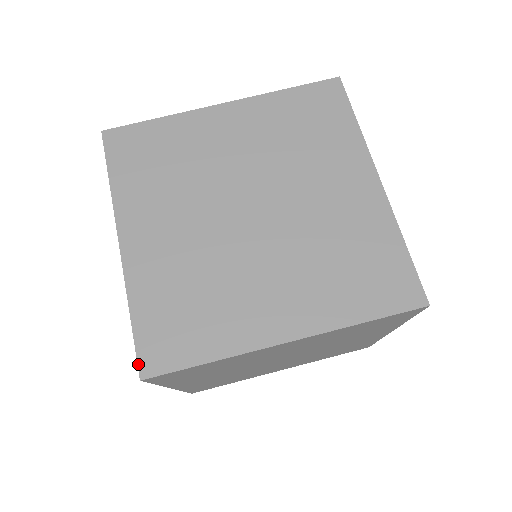
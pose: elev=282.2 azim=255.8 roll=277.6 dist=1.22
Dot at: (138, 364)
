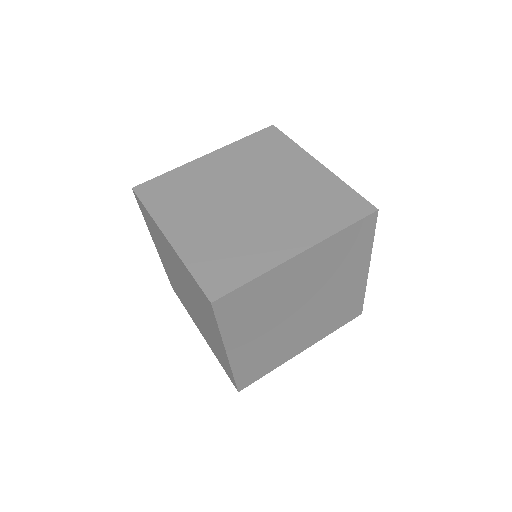
Dot at: (206, 295)
